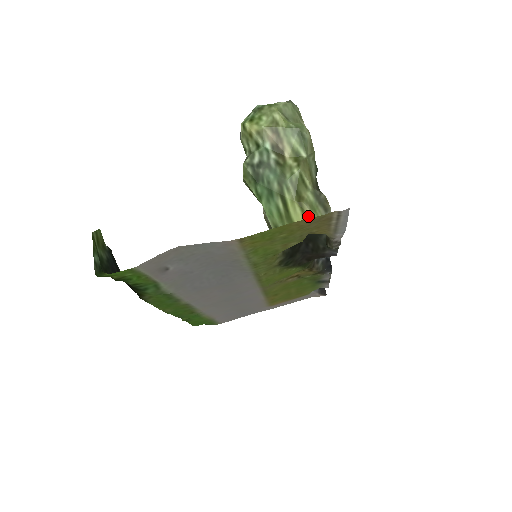
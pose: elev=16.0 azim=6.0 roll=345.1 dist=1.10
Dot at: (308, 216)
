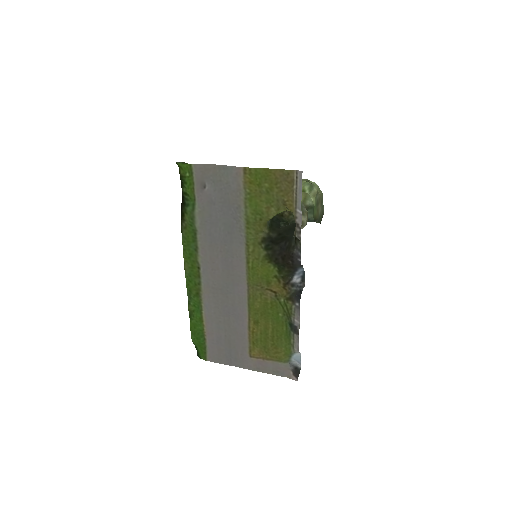
Dot at: occluded
